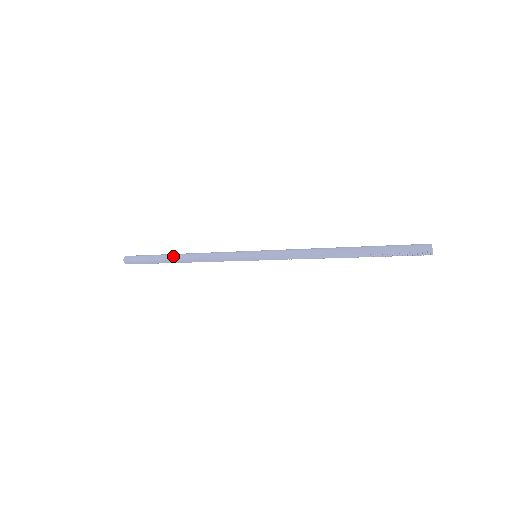
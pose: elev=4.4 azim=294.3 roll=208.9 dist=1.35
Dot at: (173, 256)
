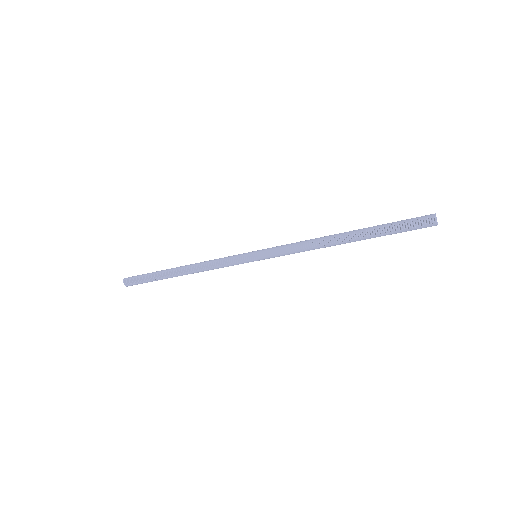
Dot at: occluded
